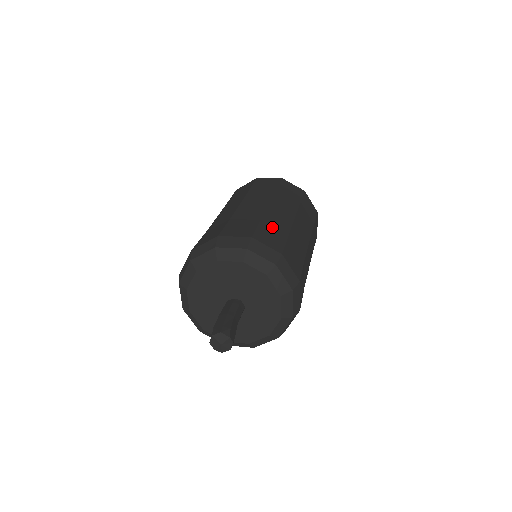
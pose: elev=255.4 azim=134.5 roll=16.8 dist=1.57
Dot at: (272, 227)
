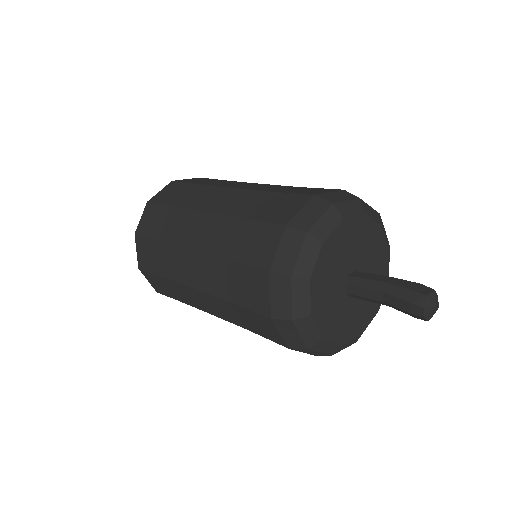
Dot at: occluded
